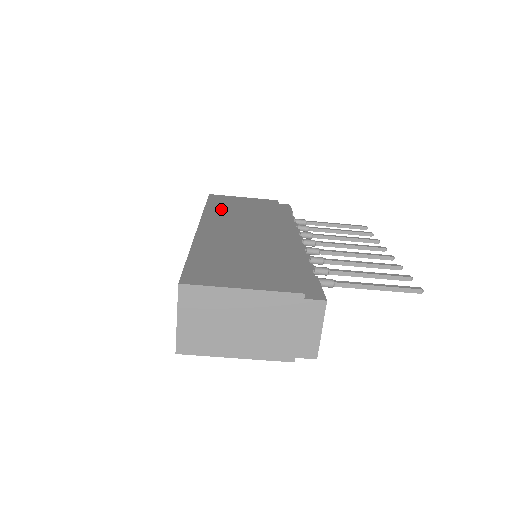
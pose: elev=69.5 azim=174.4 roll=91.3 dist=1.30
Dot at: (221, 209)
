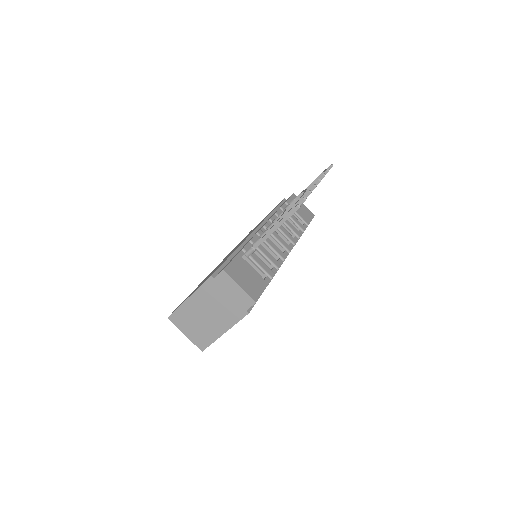
Dot at: occluded
